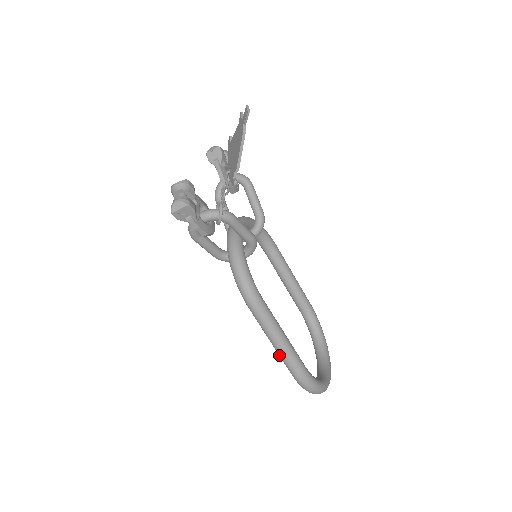
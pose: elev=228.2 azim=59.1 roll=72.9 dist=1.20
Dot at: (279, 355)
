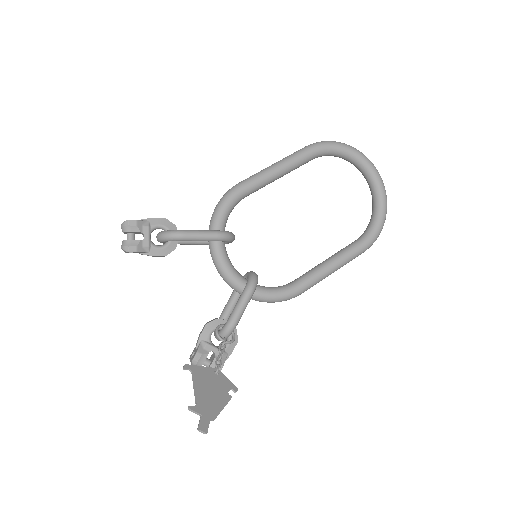
Dot at: occluded
